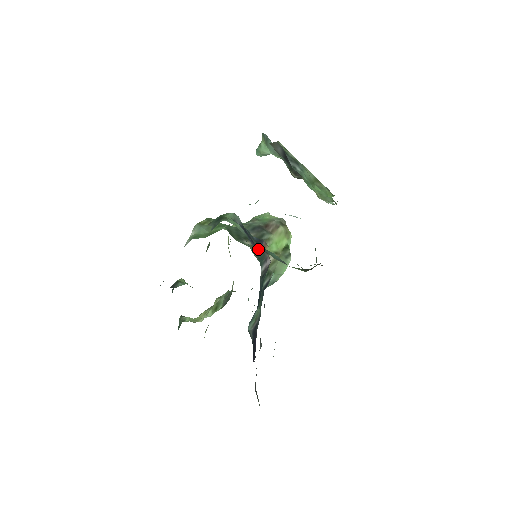
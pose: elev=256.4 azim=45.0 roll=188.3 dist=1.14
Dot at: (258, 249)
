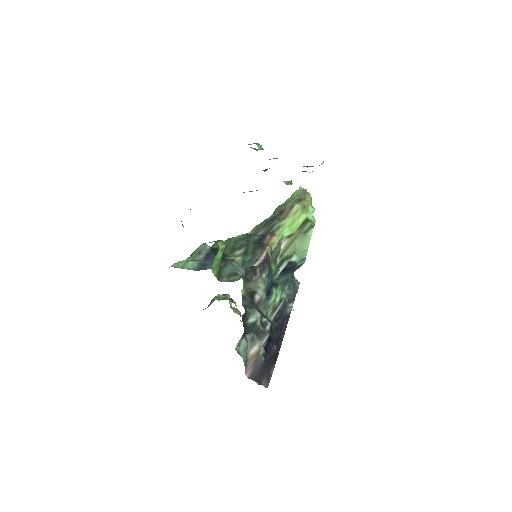
Dot at: (249, 253)
